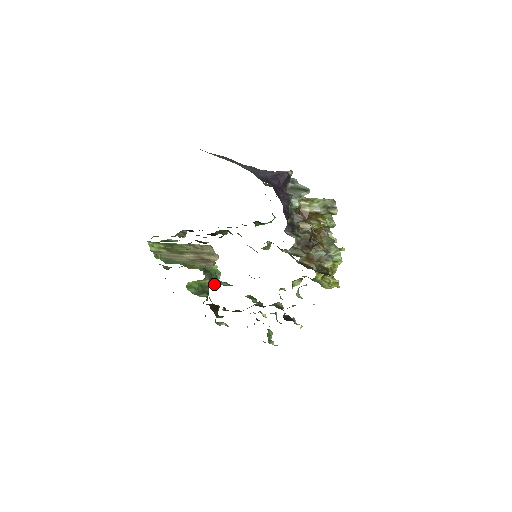
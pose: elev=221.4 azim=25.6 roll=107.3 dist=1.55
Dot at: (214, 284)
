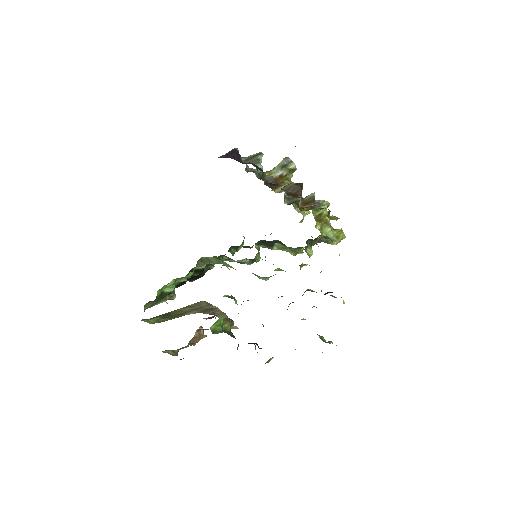
Dot at: occluded
